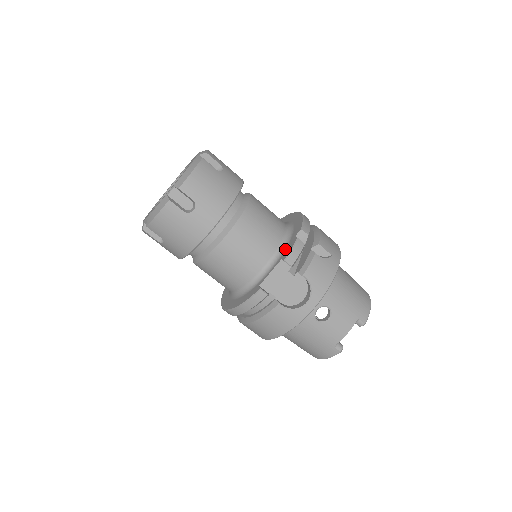
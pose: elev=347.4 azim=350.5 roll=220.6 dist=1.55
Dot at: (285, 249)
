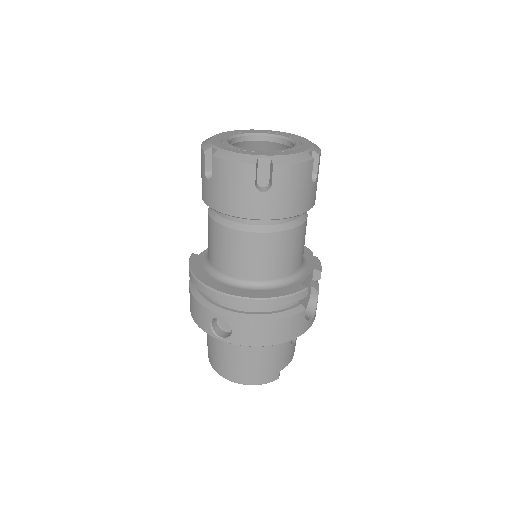
Dot at: (308, 262)
